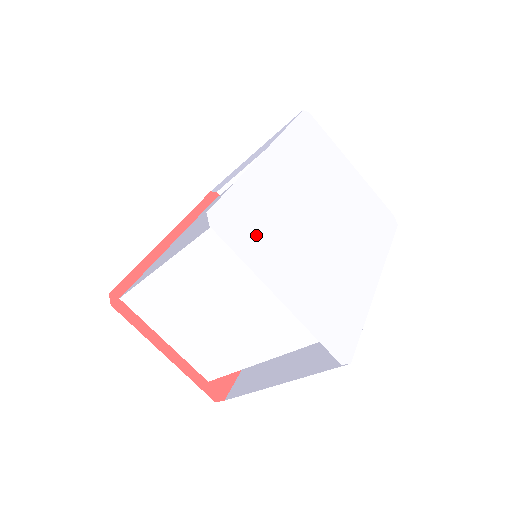
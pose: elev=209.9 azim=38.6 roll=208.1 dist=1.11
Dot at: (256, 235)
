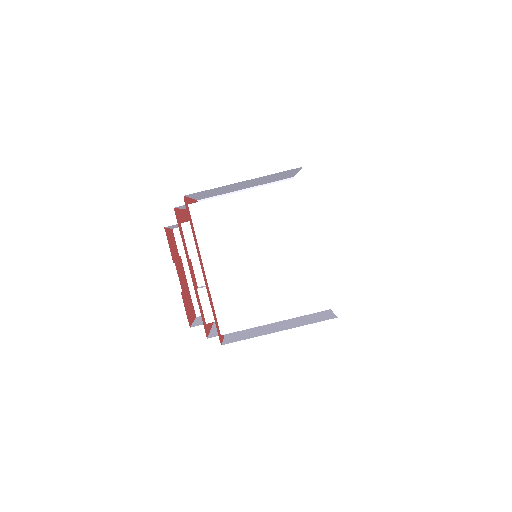
Dot at: occluded
